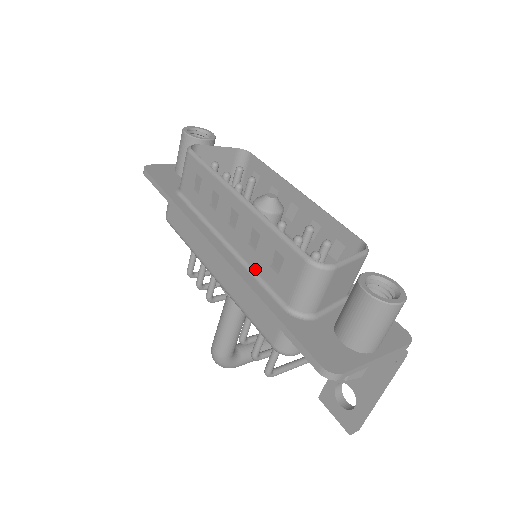
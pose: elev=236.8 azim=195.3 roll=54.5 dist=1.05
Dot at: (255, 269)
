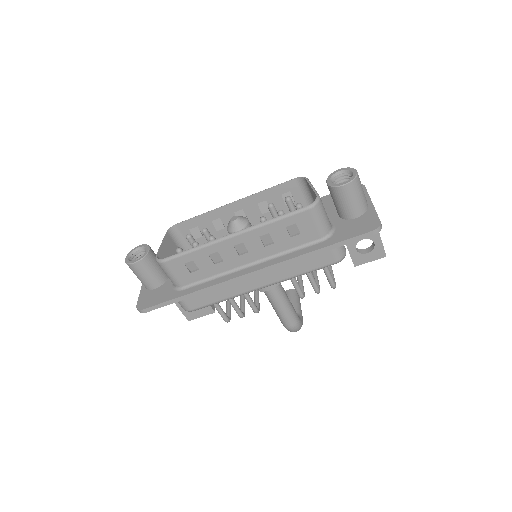
Dot at: (284, 250)
